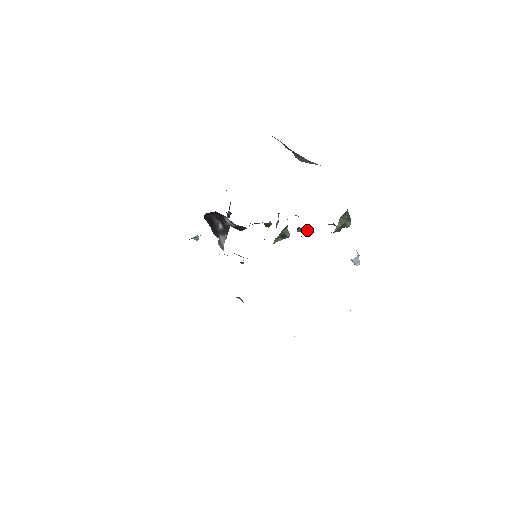
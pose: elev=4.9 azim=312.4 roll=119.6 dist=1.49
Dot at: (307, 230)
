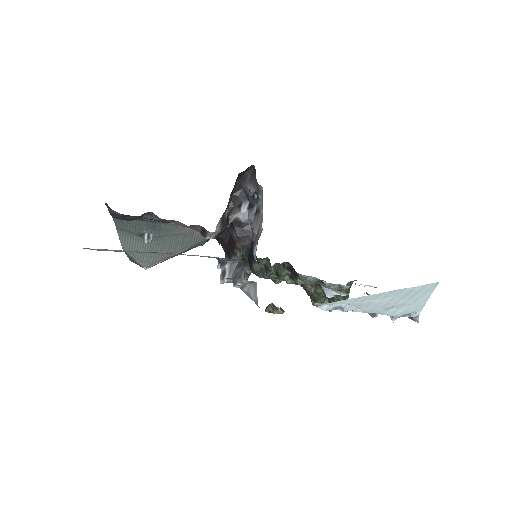
Dot at: (281, 310)
